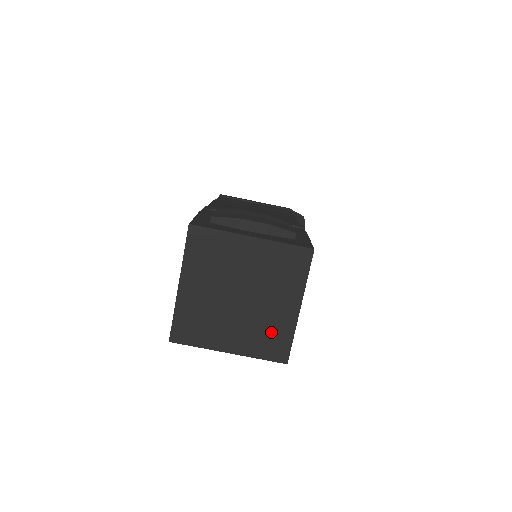
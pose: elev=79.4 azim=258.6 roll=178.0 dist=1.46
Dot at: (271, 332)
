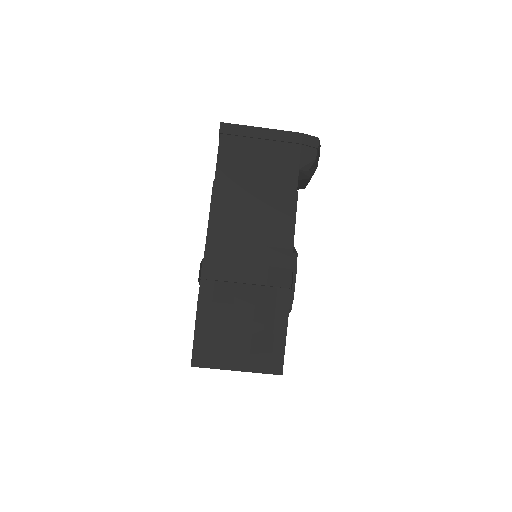
Dot at: occluded
